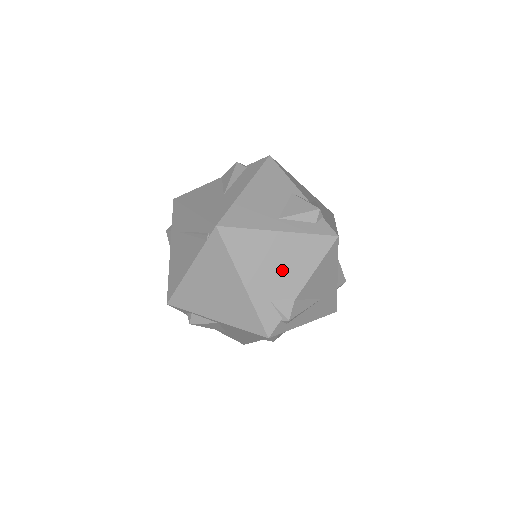
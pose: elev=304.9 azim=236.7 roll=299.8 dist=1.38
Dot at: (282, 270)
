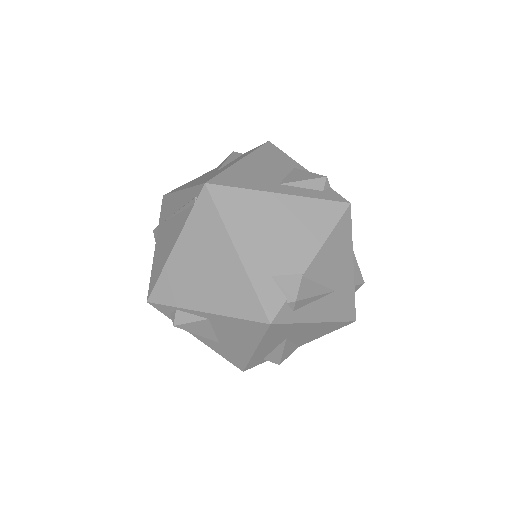
Dot at: (285, 239)
